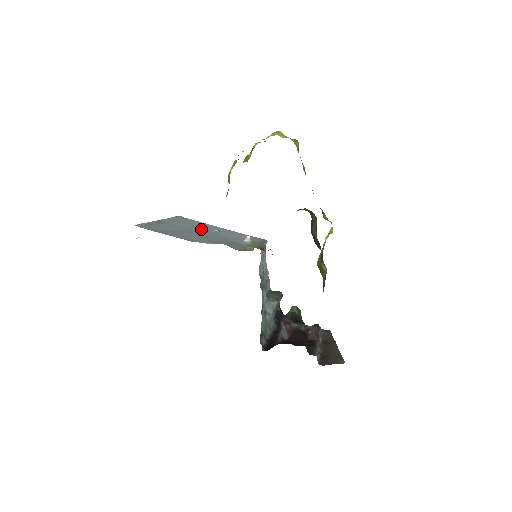
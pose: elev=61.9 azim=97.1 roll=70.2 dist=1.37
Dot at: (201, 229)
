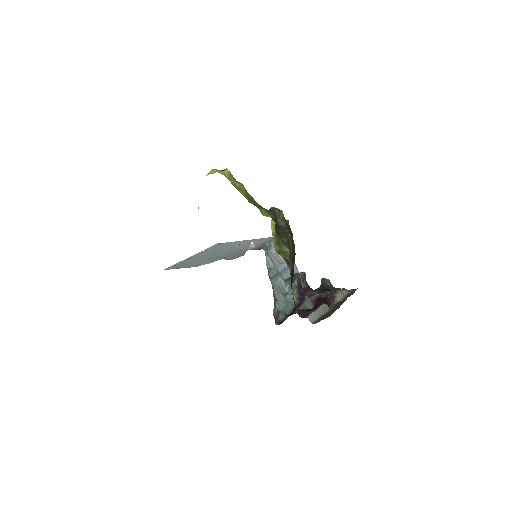
Dot at: (223, 250)
